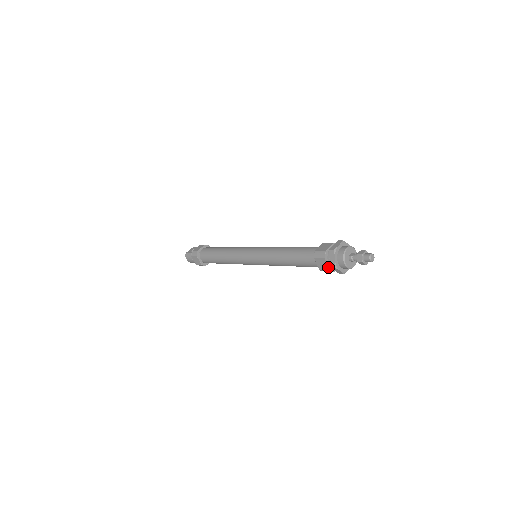
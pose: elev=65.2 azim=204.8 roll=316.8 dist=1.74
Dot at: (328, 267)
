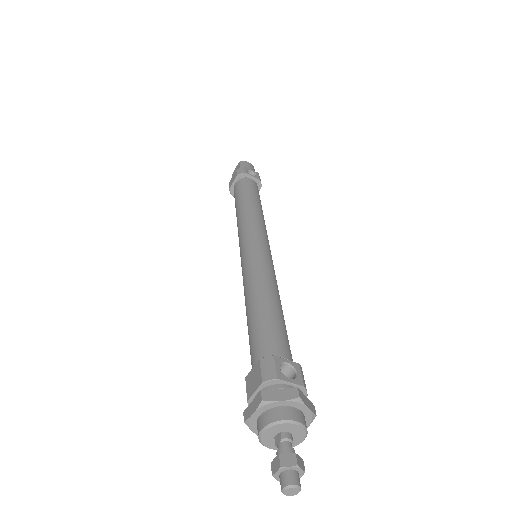
Dot at: occluded
